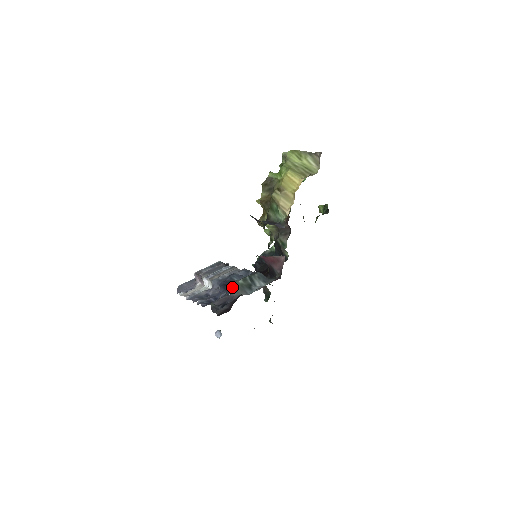
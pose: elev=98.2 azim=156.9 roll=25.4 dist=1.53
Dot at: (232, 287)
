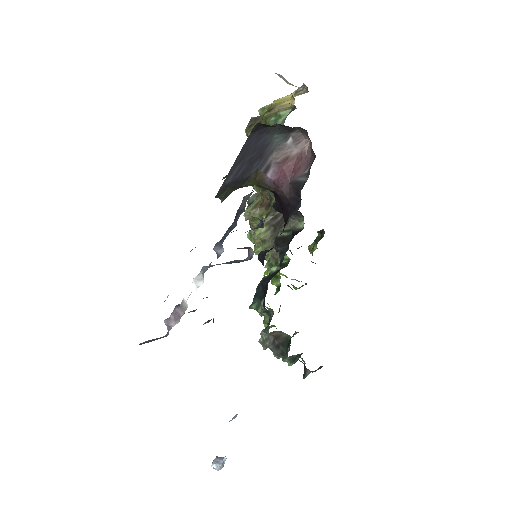
Dot at: (246, 195)
